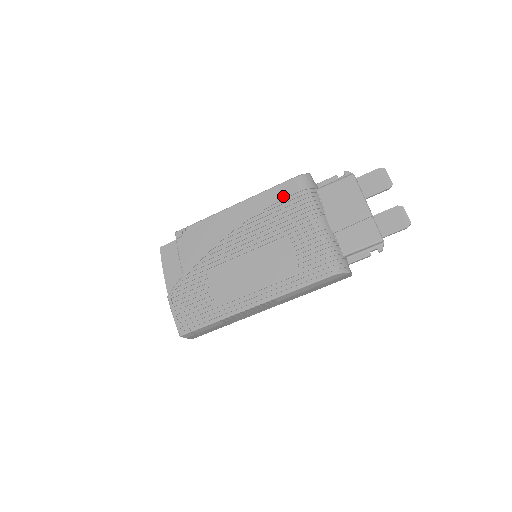
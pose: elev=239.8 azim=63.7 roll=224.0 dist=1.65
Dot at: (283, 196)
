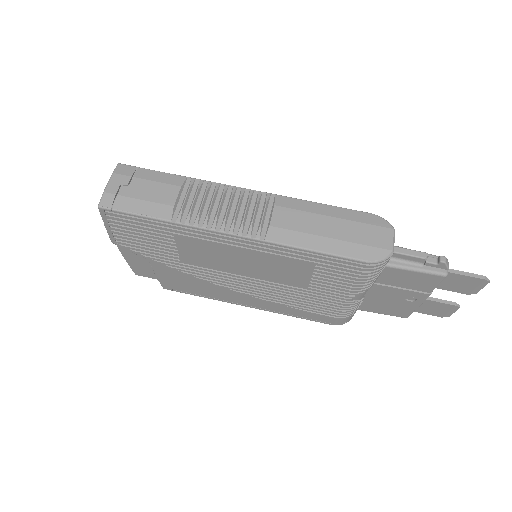
Dot at: occluded
